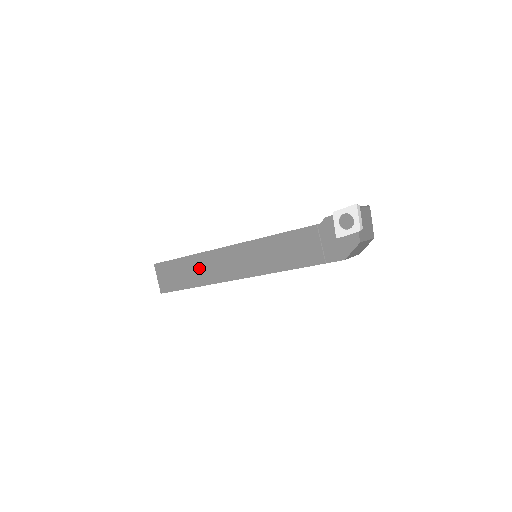
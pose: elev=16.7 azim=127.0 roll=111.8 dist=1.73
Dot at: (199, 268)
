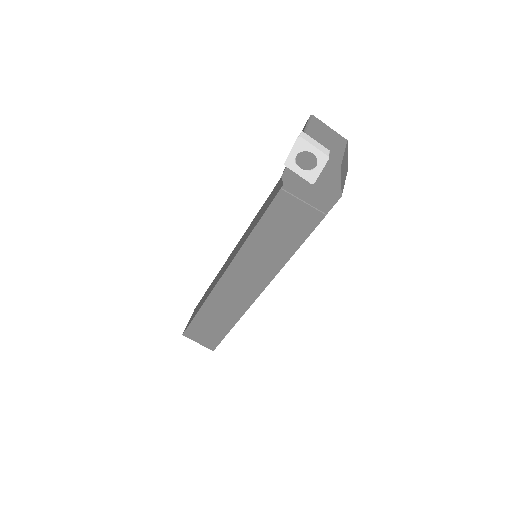
Dot at: (220, 309)
